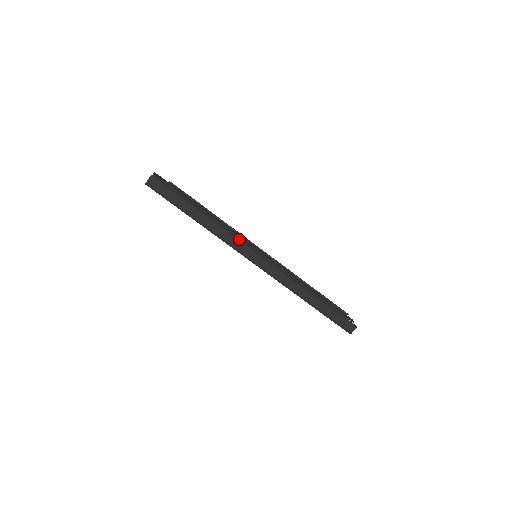
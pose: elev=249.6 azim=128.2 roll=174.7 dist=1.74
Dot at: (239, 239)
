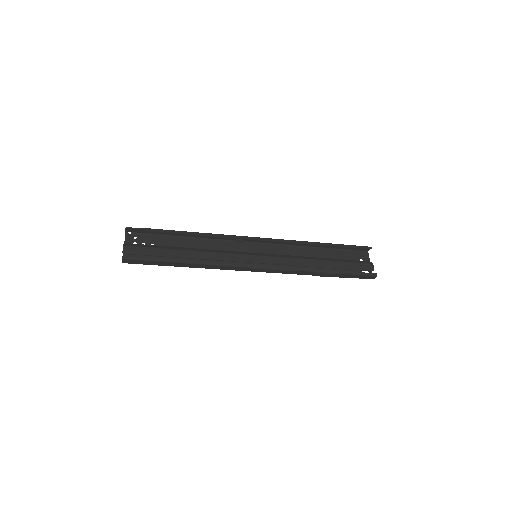
Dot at: (231, 264)
